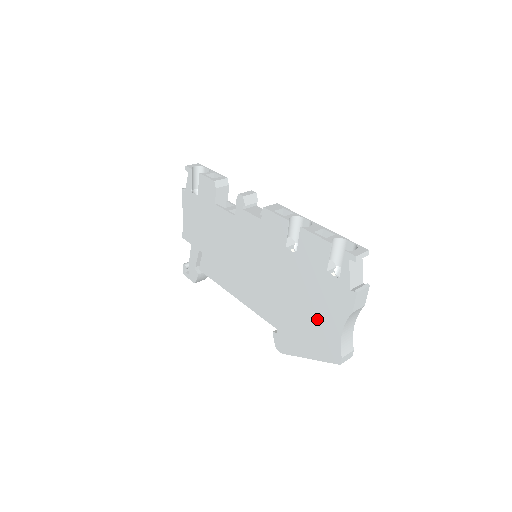
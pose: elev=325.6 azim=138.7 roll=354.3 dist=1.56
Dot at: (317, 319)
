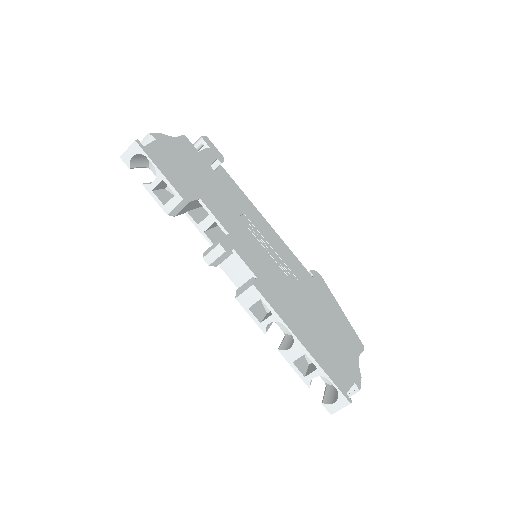
Dot at: occluded
